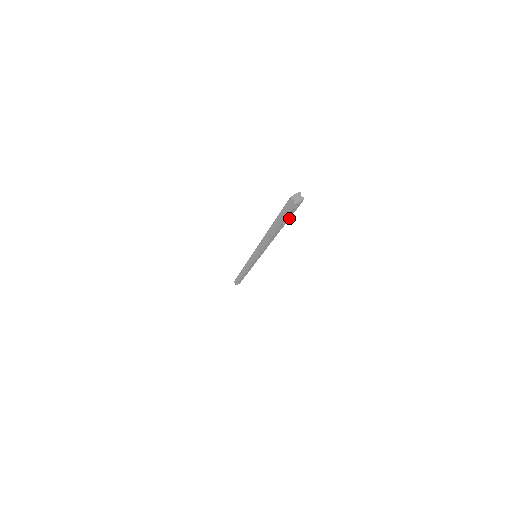
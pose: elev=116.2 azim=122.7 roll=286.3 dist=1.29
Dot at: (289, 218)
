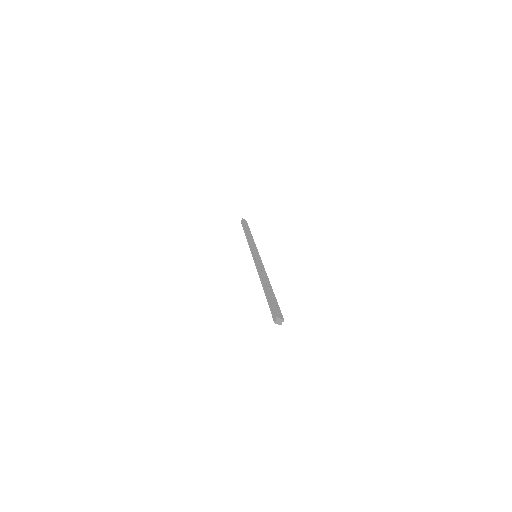
Dot at: occluded
